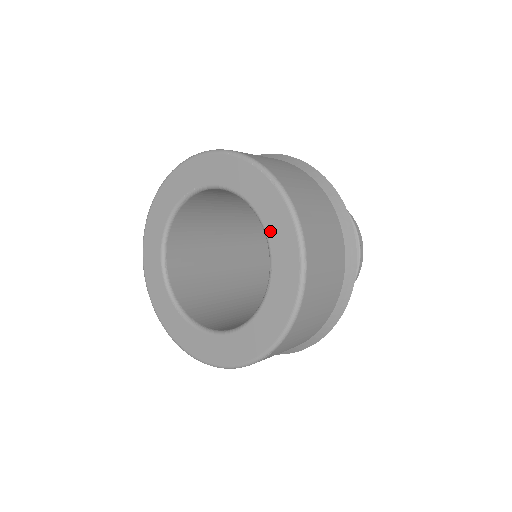
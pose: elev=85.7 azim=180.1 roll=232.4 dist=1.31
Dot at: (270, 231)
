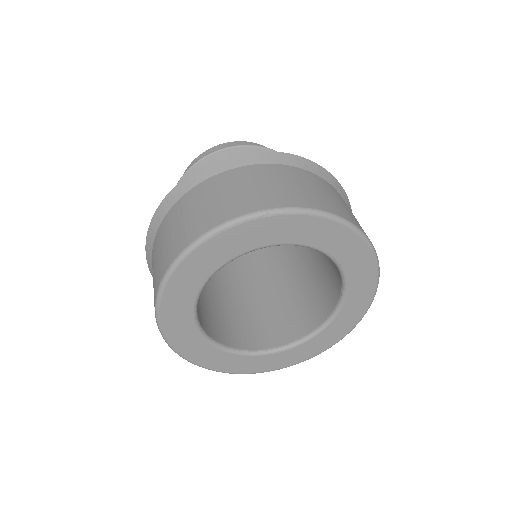
Dot at: (305, 241)
